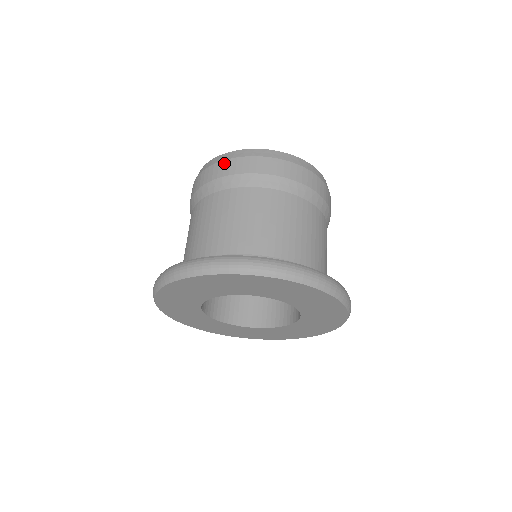
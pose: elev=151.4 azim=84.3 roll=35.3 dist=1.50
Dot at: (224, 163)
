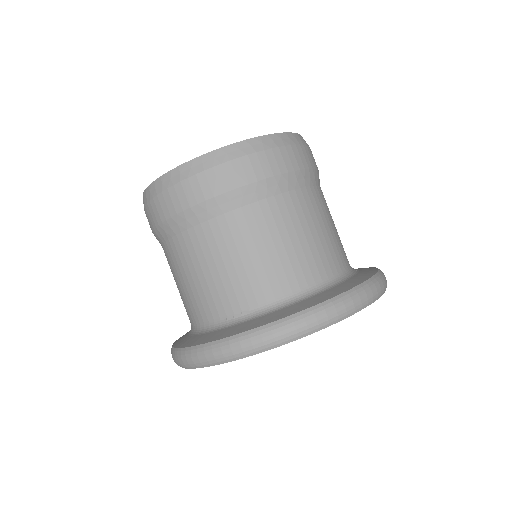
Dot at: (232, 166)
